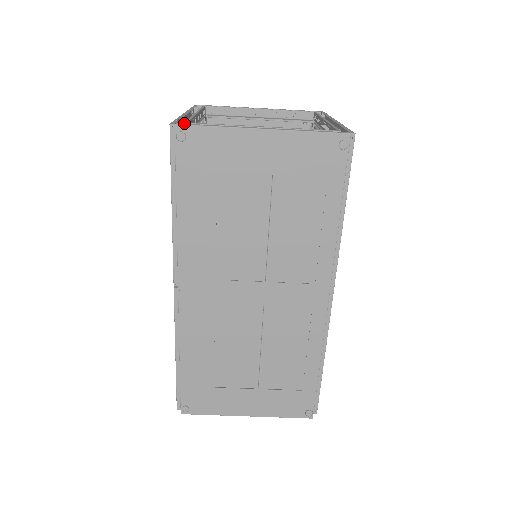
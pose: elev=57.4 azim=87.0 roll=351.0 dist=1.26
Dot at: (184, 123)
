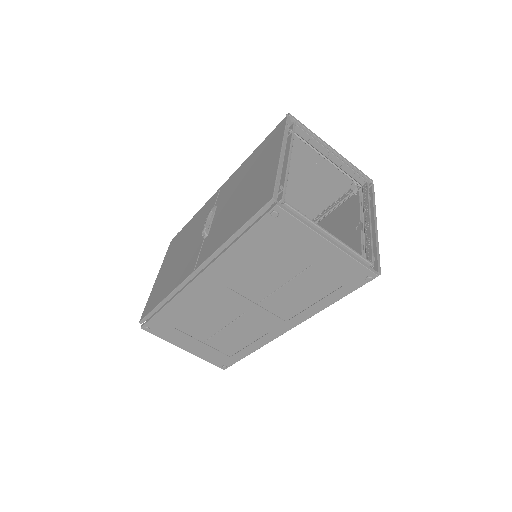
Dot at: (282, 199)
